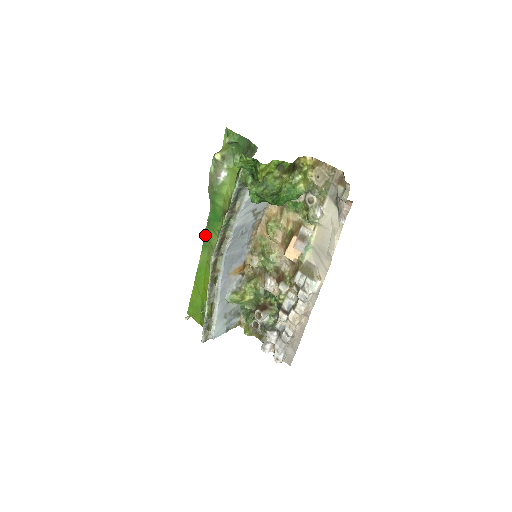
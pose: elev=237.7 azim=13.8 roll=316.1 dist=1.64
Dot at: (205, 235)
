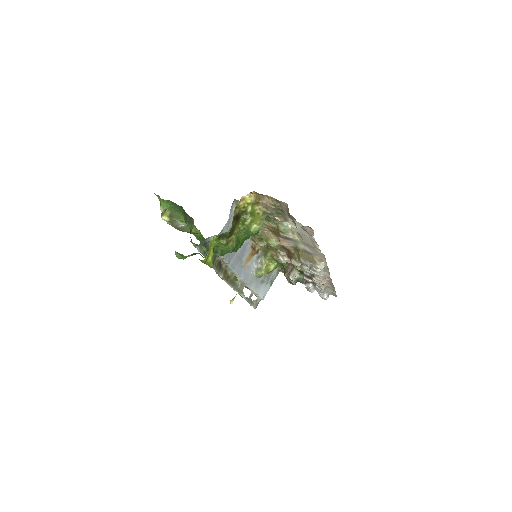
Dot at: occluded
